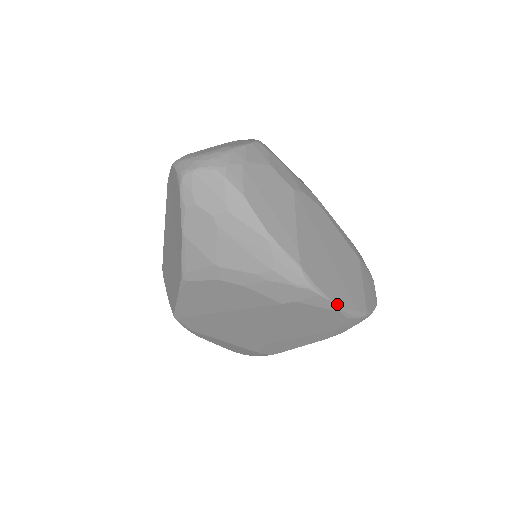
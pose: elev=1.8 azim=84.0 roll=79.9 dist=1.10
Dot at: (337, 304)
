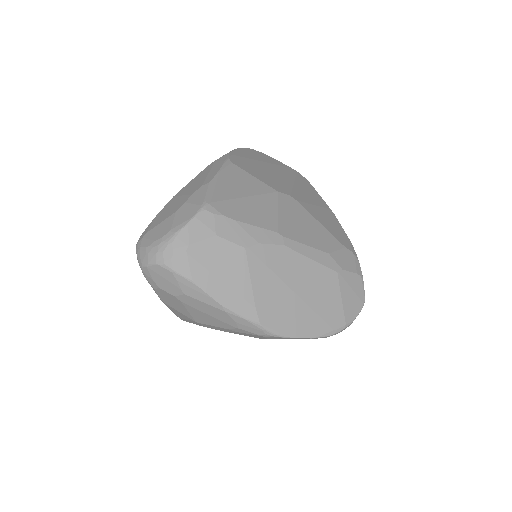
Dot at: (306, 337)
